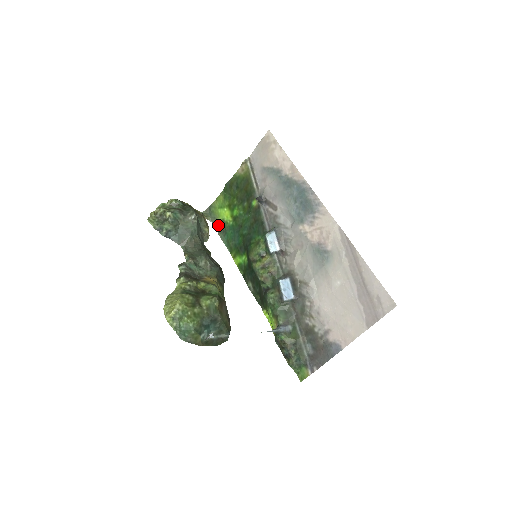
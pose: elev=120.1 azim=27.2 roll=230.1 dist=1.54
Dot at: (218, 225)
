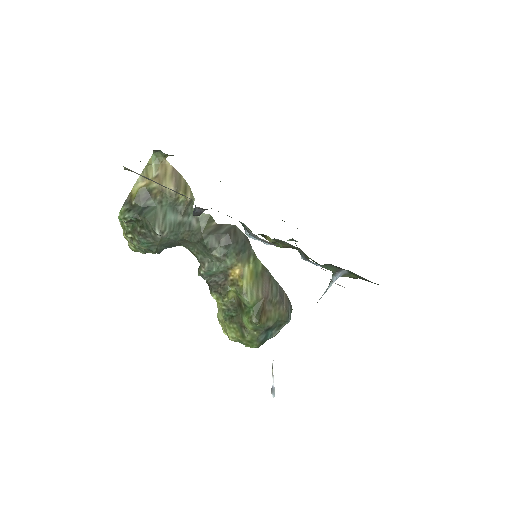
Dot at: occluded
